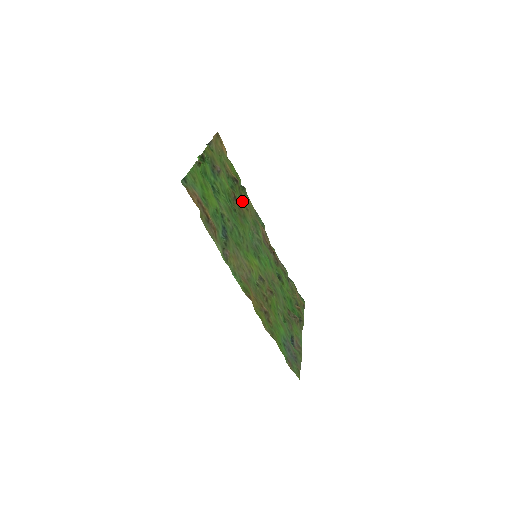
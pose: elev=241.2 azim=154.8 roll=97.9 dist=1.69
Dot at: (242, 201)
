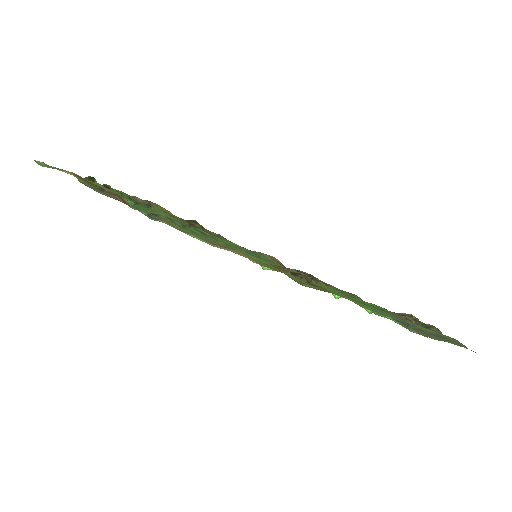
Dot at: occluded
